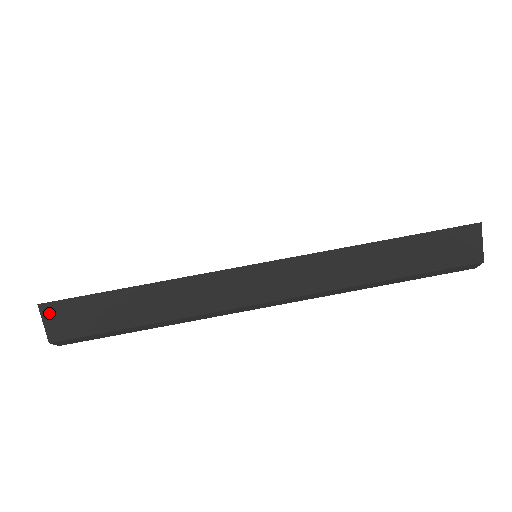
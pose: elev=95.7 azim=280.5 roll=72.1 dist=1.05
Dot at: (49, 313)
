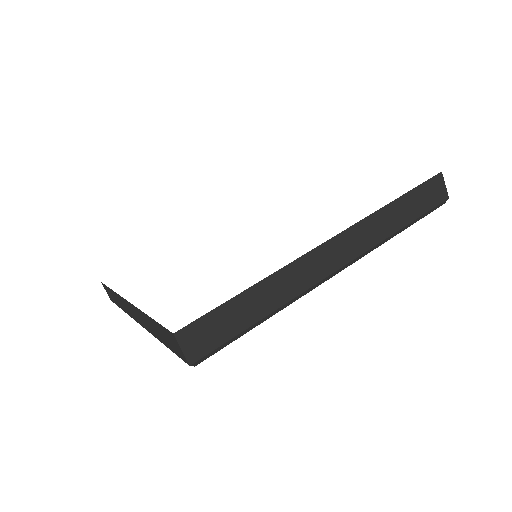
Dot at: (185, 338)
